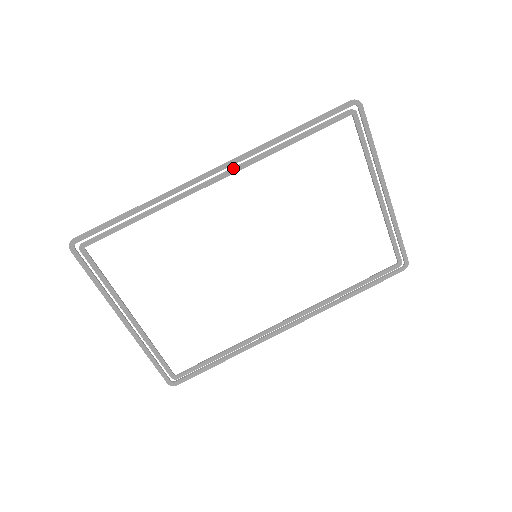
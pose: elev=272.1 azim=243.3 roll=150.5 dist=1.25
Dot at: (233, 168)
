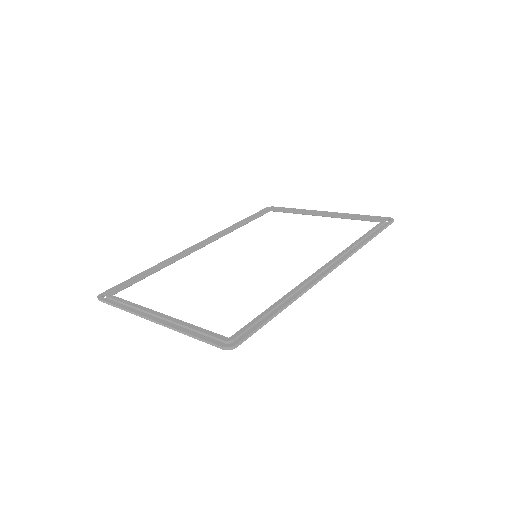
Dot at: (210, 240)
